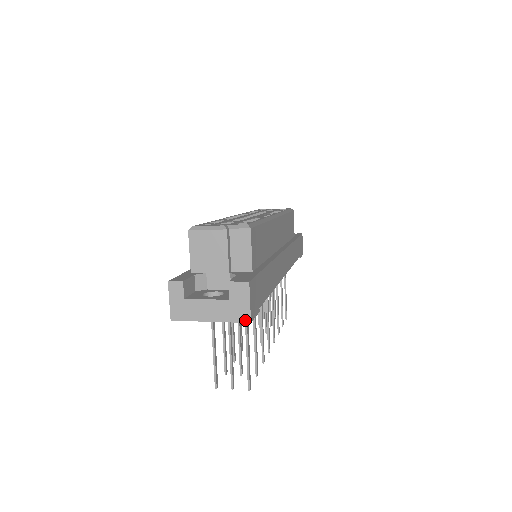
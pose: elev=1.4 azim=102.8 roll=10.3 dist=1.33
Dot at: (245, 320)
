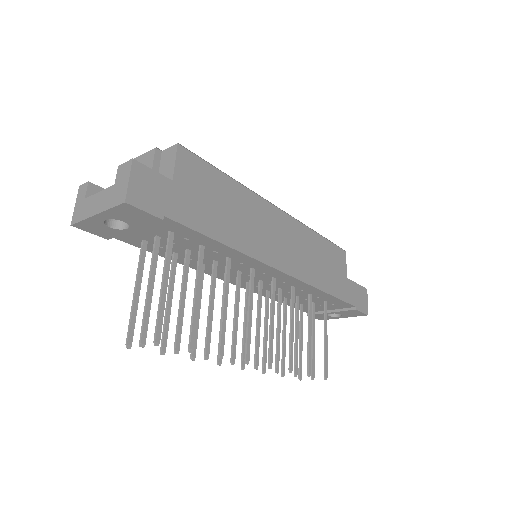
Dot at: (121, 201)
